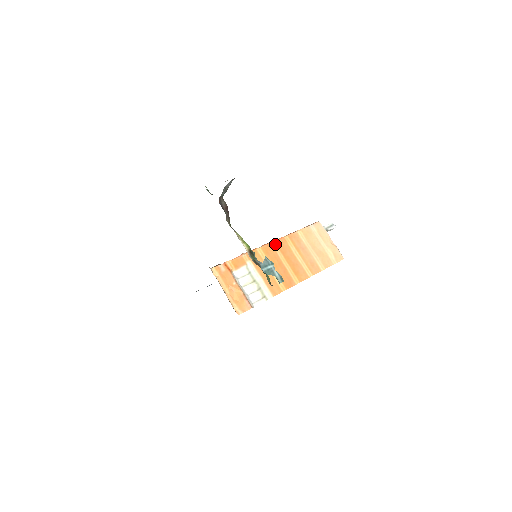
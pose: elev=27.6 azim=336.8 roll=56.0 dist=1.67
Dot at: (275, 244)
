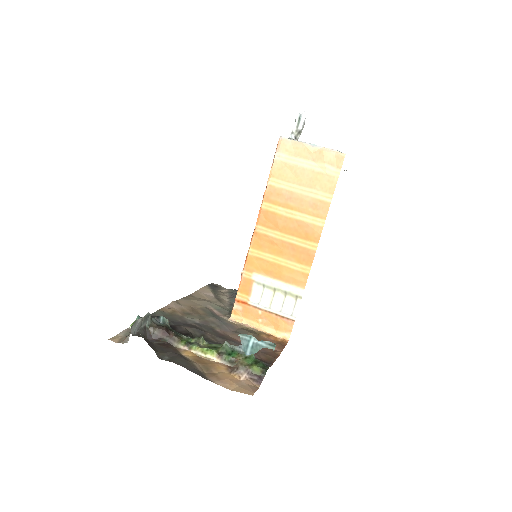
Dot at: (260, 227)
